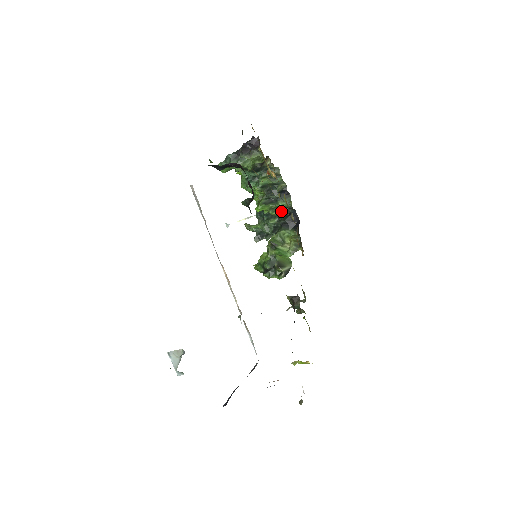
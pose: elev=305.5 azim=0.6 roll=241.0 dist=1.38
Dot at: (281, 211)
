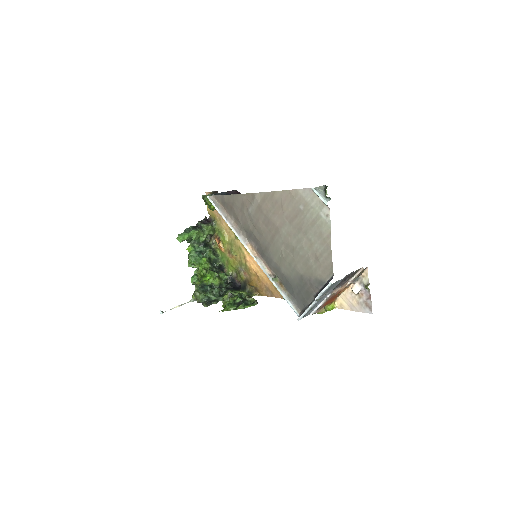
Dot at: (222, 282)
